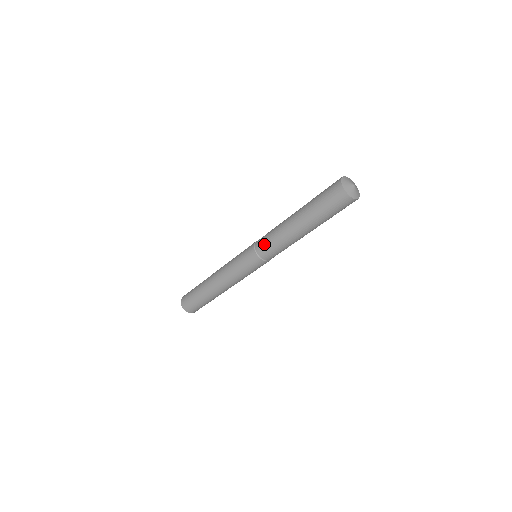
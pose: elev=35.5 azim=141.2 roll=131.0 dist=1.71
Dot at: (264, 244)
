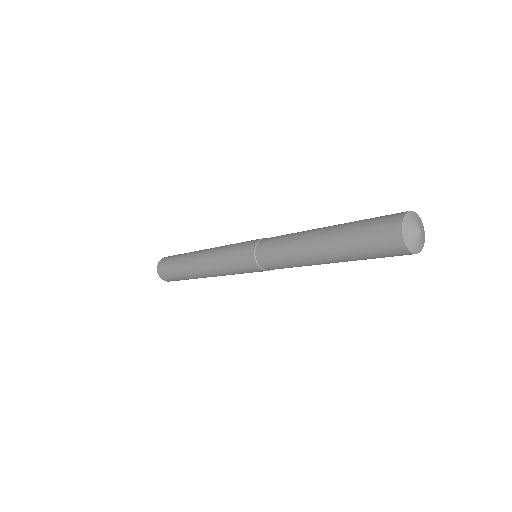
Dot at: (268, 254)
